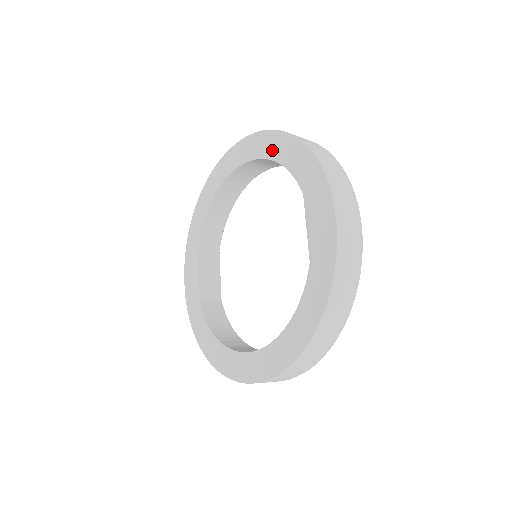
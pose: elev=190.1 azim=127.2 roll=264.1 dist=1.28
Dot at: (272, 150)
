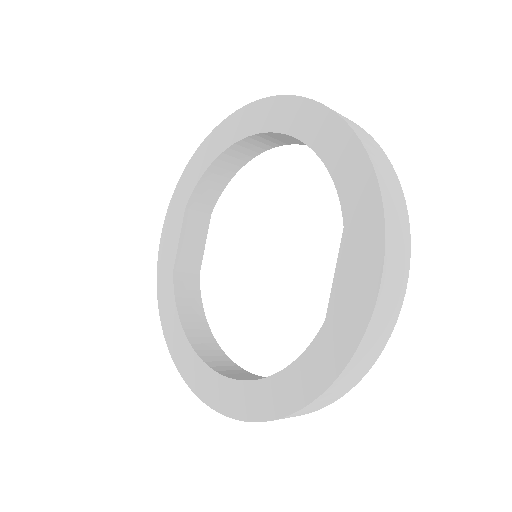
Dot at: (318, 137)
